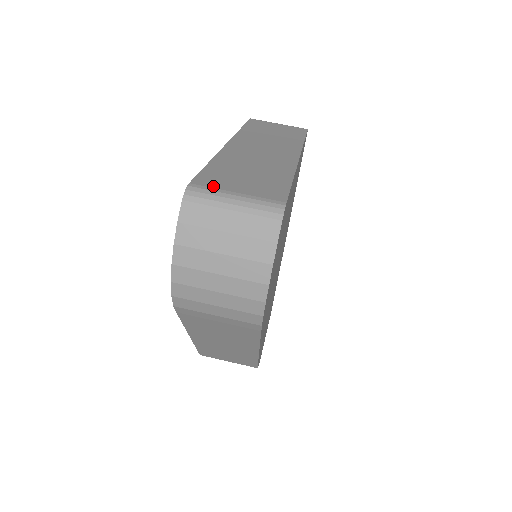
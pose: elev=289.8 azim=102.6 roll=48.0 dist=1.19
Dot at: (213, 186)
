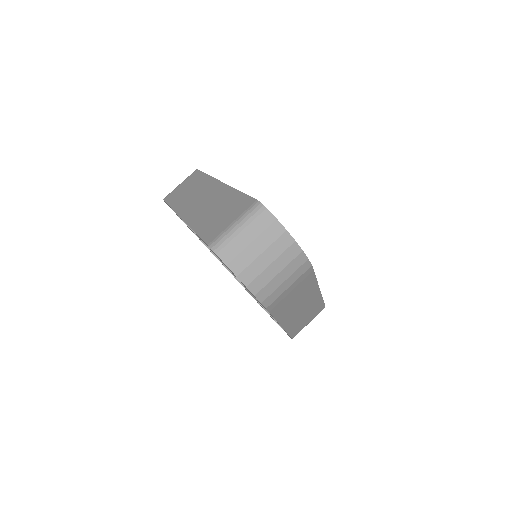
Dot at: (218, 233)
